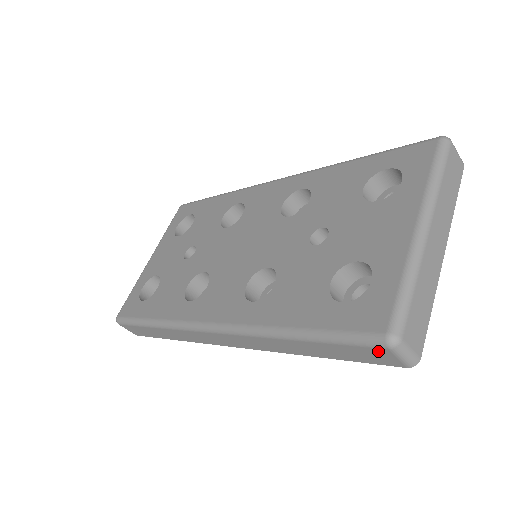
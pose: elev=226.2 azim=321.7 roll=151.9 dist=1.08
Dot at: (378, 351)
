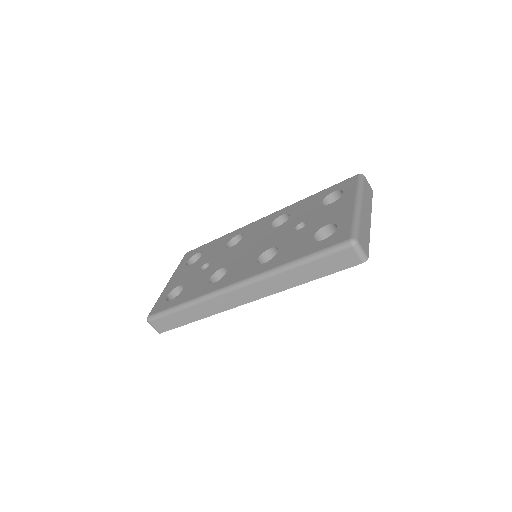
Dot at: (347, 252)
